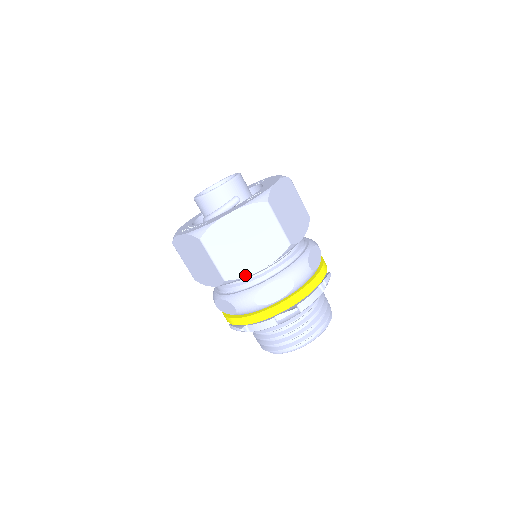
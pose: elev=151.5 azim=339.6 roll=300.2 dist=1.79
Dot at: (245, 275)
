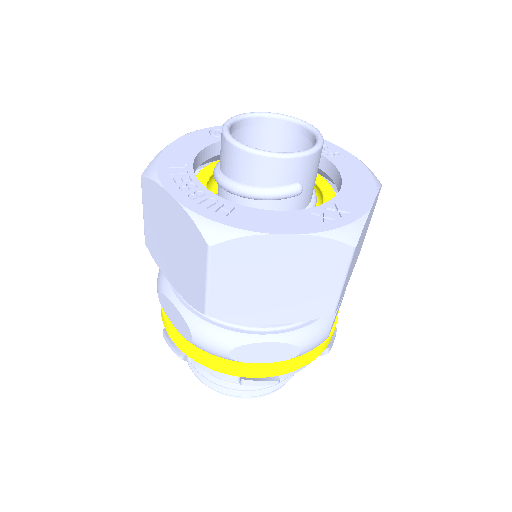
Dot at: (242, 321)
